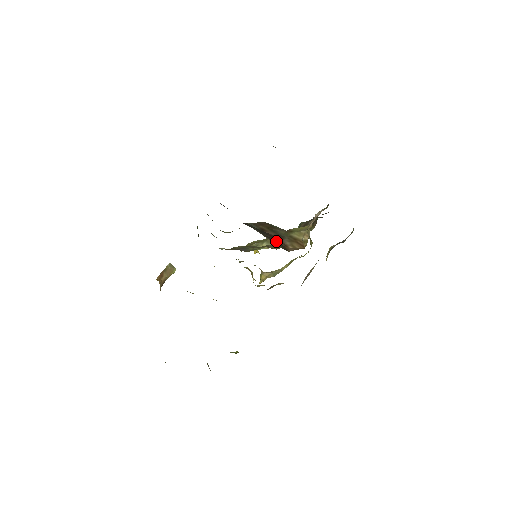
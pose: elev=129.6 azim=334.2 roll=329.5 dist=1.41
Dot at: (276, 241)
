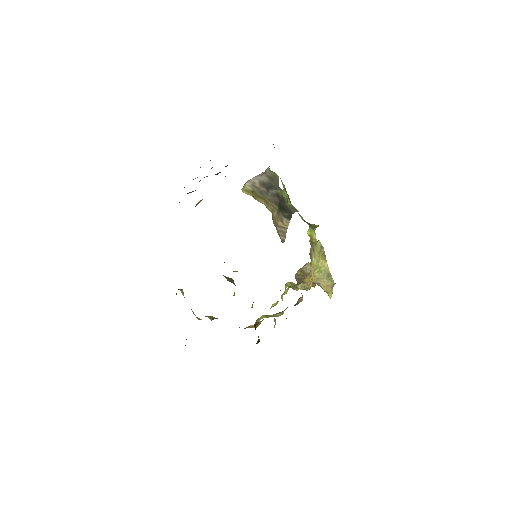
Dot at: occluded
